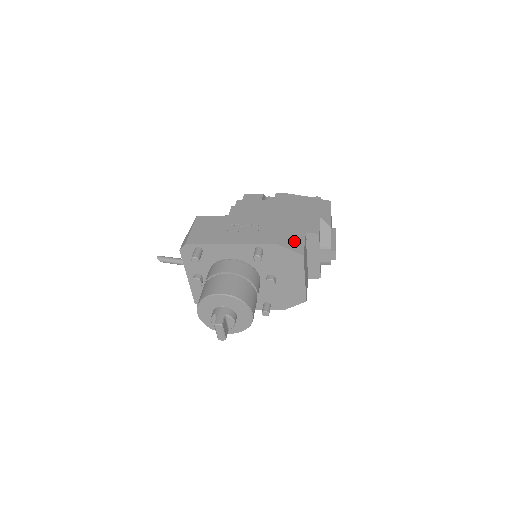
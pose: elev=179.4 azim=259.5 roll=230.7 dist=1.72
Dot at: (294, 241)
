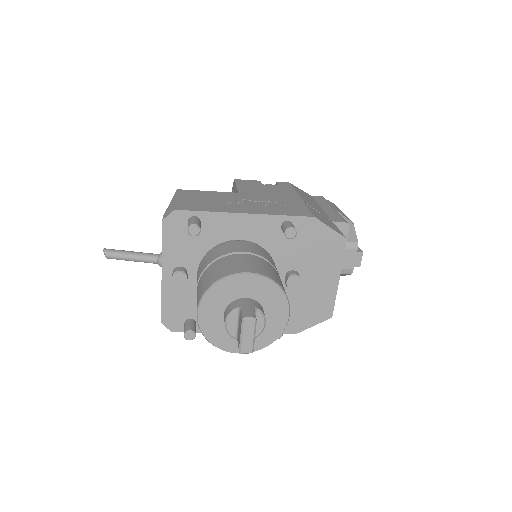
Dot at: (328, 222)
